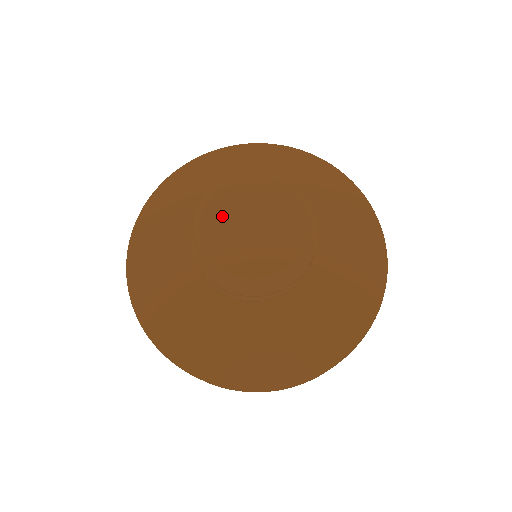
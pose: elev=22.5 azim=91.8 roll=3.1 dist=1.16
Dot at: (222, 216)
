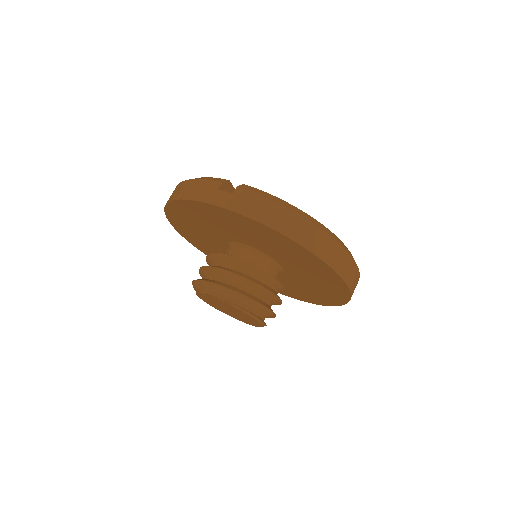
Dot at: occluded
